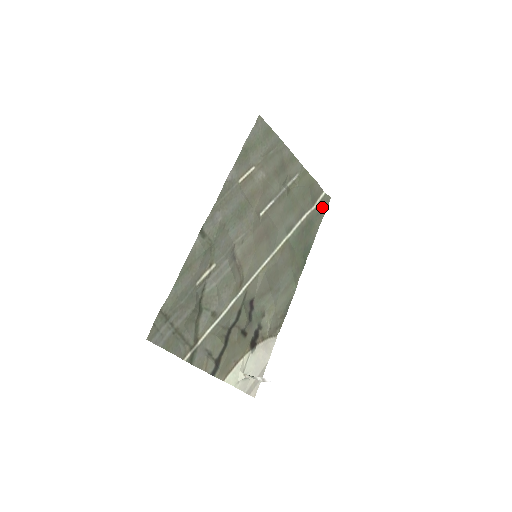
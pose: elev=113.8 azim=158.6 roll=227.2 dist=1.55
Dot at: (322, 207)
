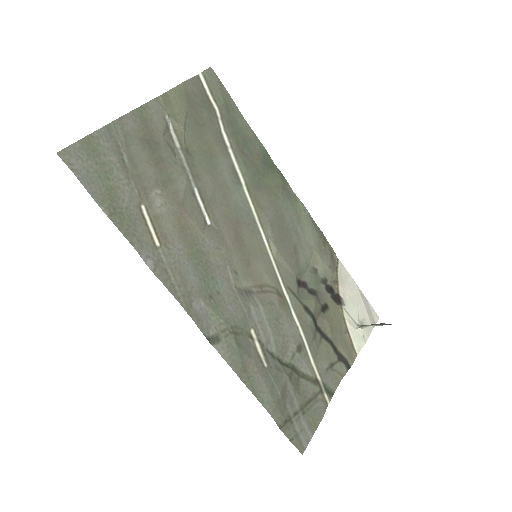
Dot at: (220, 95)
